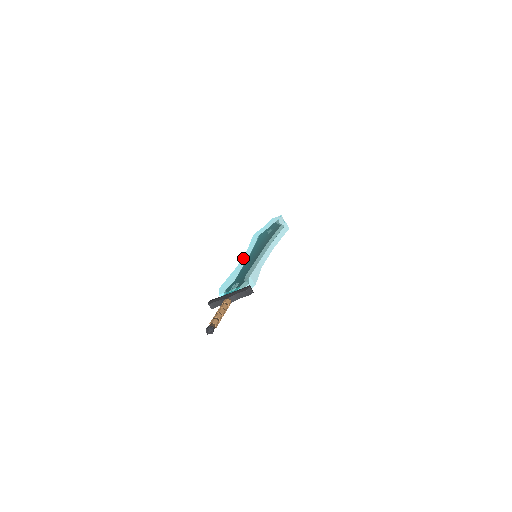
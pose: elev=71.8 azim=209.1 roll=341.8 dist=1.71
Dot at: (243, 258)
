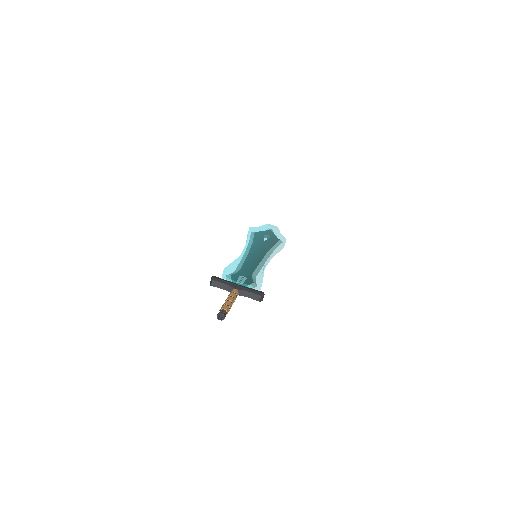
Dot at: (246, 250)
